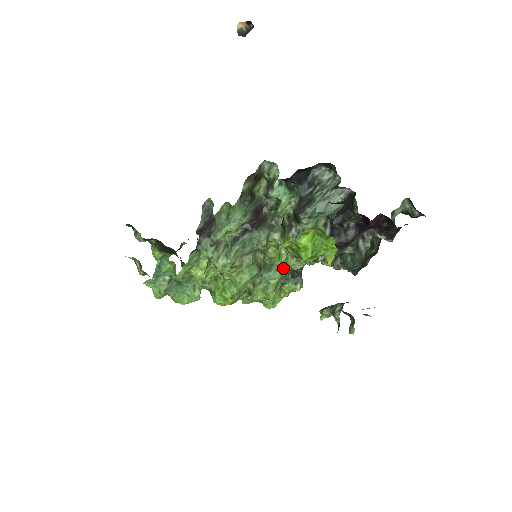
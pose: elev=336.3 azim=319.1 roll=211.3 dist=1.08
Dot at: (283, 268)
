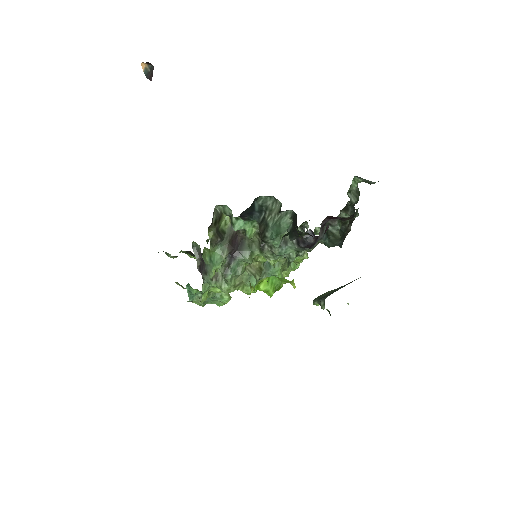
Dot at: occluded
